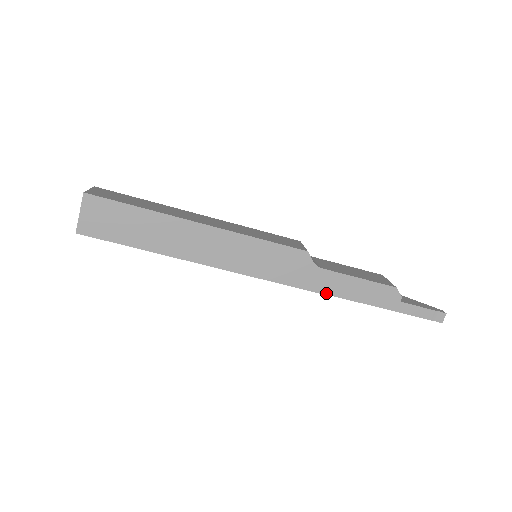
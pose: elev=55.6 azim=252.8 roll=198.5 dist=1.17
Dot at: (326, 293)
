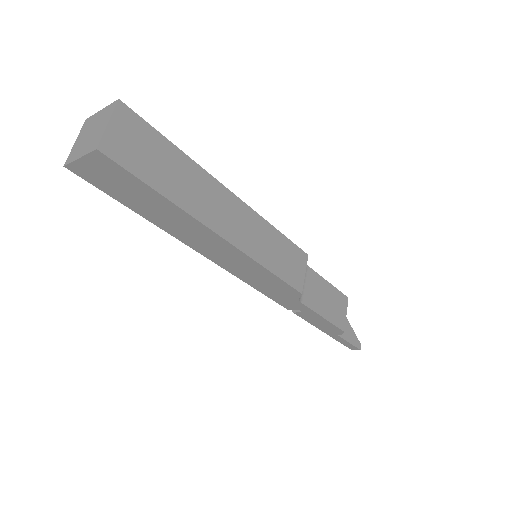
Dot at: (289, 309)
